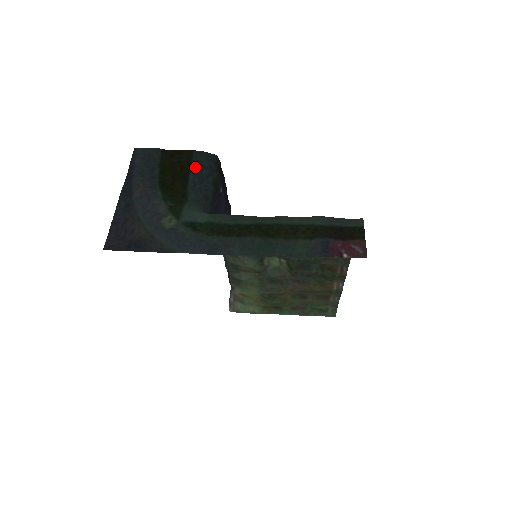
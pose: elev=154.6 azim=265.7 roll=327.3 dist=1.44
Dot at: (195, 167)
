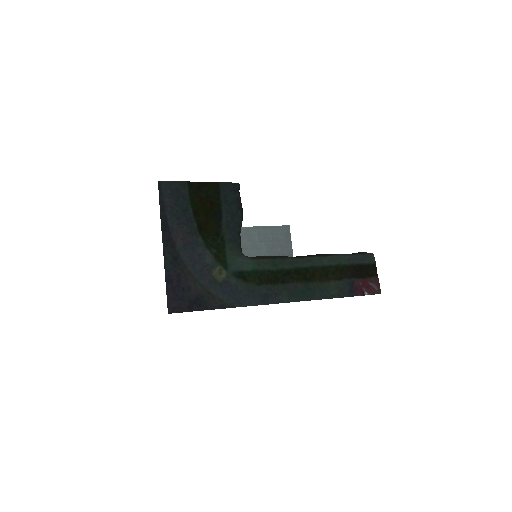
Dot at: (226, 203)
